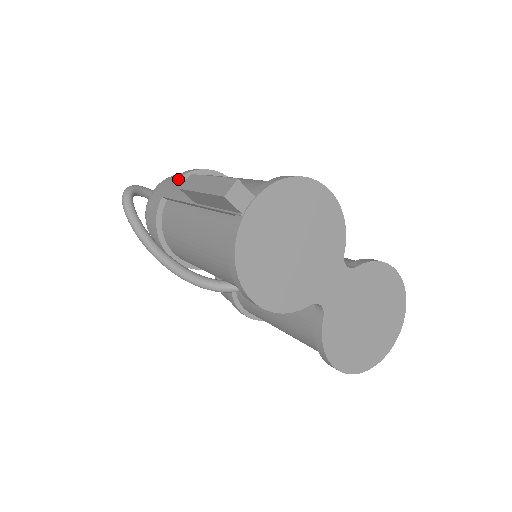
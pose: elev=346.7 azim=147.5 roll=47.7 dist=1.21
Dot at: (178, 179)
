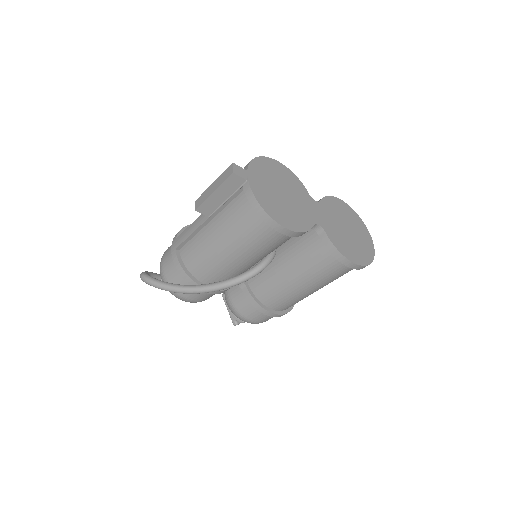
Dot at: (178, 235)
